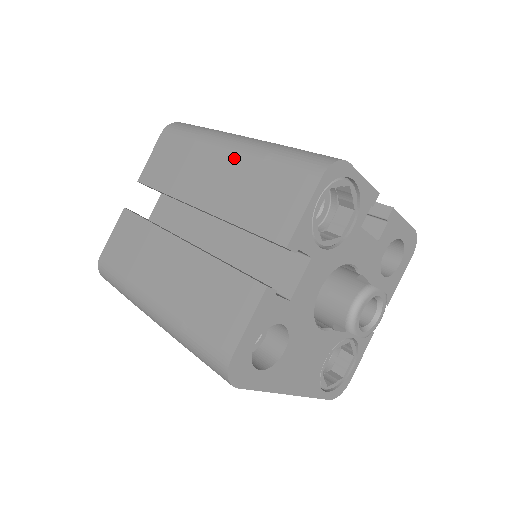
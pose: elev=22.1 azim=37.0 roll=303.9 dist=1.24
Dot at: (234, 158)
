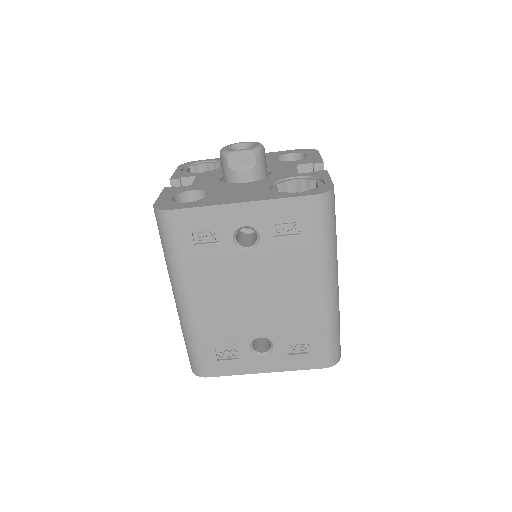
Dot at: occluded
